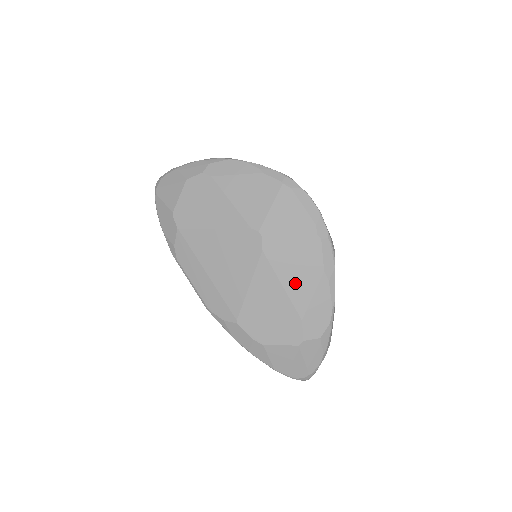
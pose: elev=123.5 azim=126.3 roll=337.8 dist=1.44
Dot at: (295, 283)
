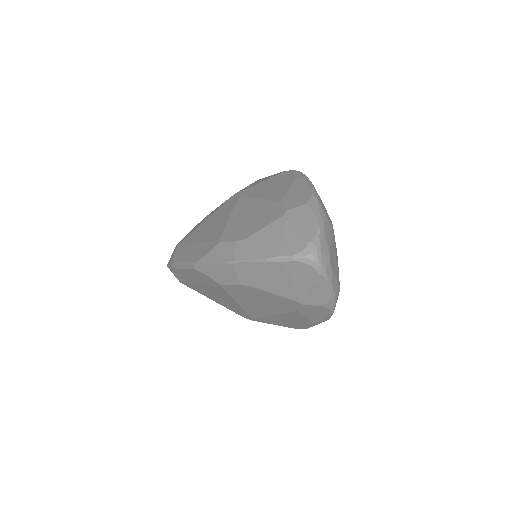
Dot at: (270, 193)
